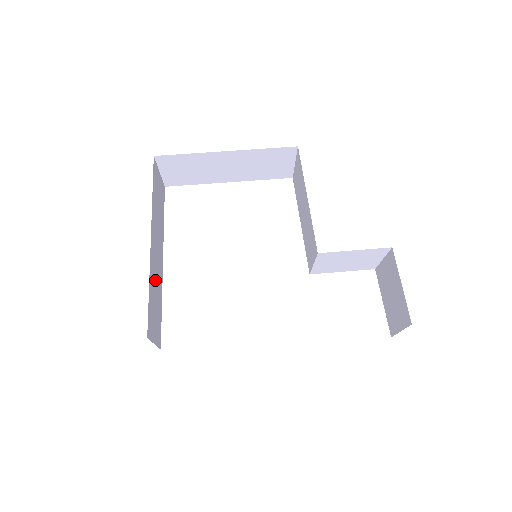
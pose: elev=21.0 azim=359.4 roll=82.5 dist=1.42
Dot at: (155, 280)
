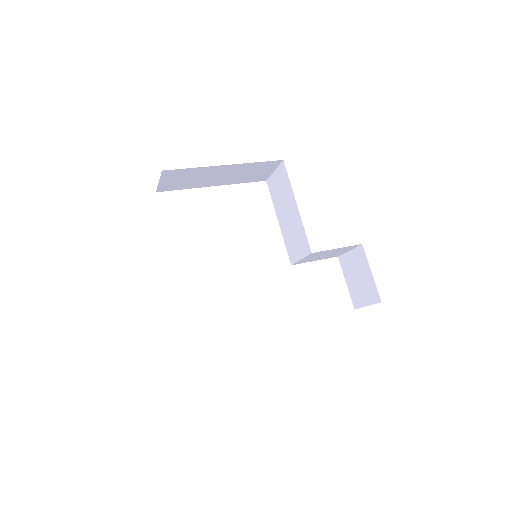
Dot at: occluded
